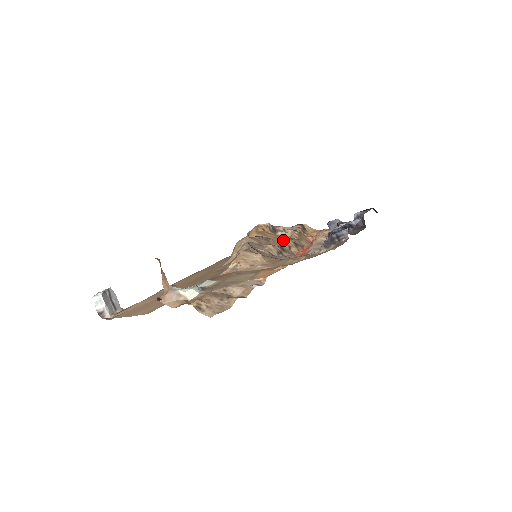
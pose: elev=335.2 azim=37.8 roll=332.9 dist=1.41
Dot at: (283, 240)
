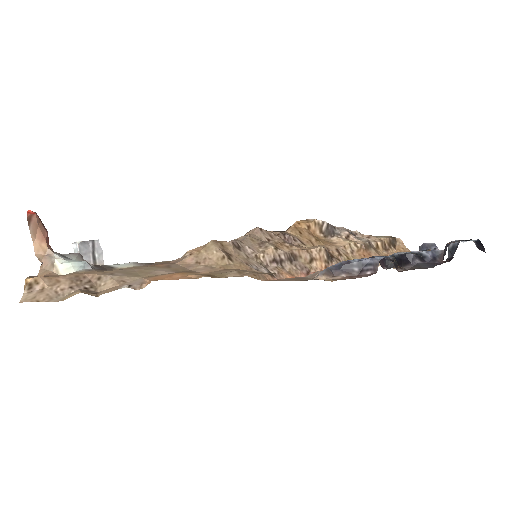
Dot at: (313, 247)
